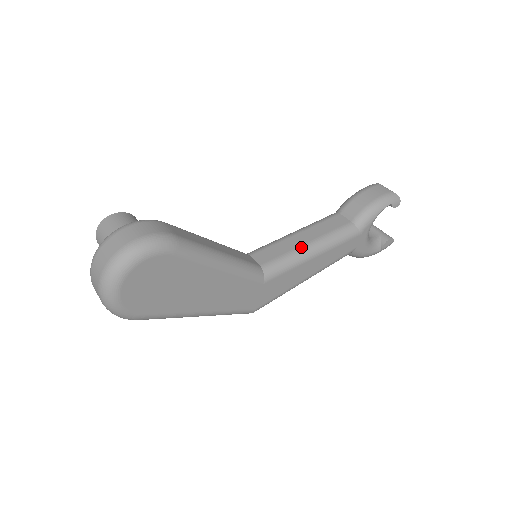
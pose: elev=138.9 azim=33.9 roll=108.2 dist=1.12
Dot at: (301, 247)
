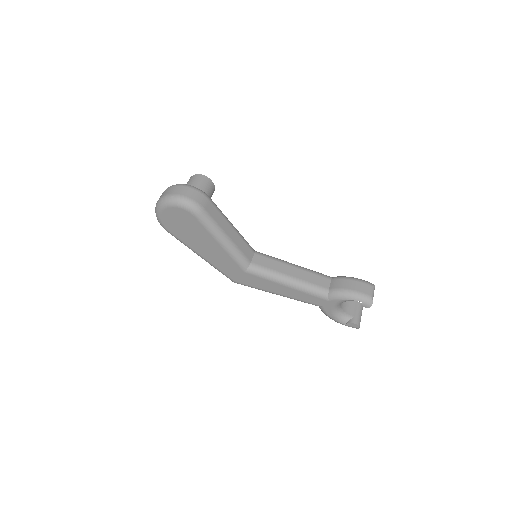
Dot at: (283, 274)
